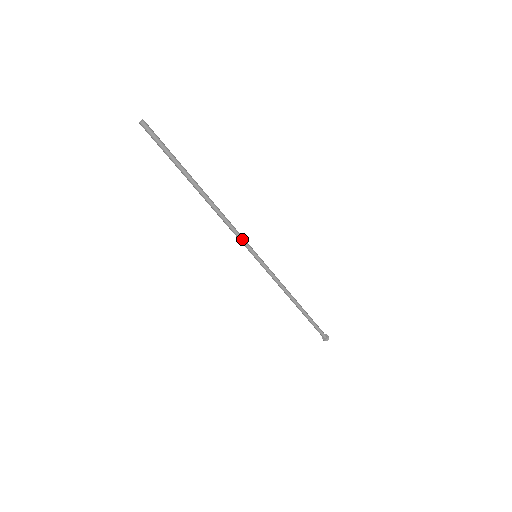
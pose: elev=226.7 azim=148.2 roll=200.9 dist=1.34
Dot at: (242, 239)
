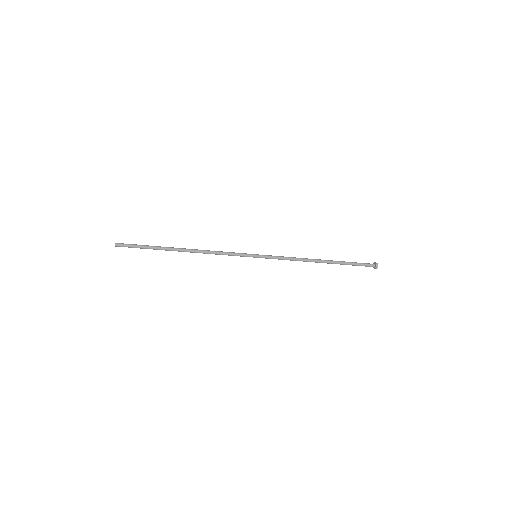
Dot at: (234, 254)
